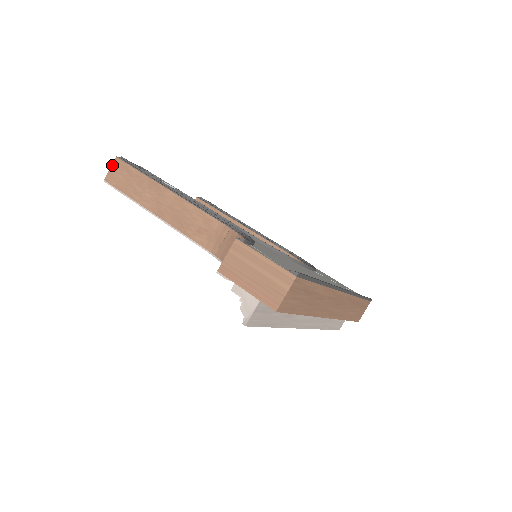
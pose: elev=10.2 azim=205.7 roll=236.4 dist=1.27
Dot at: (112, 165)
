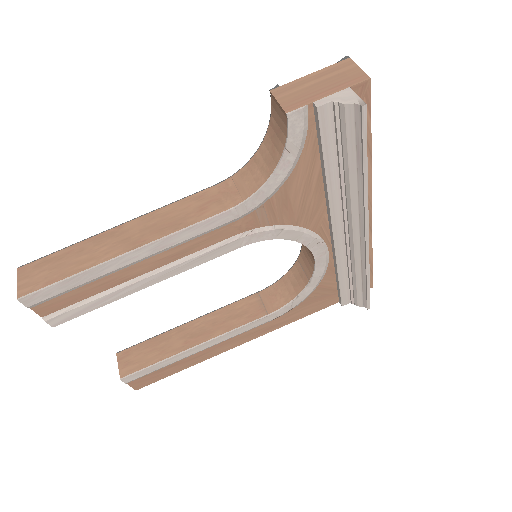
Dot at: (18, 278)
